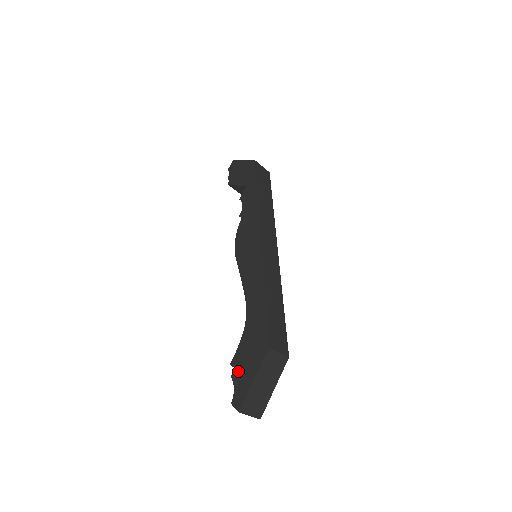
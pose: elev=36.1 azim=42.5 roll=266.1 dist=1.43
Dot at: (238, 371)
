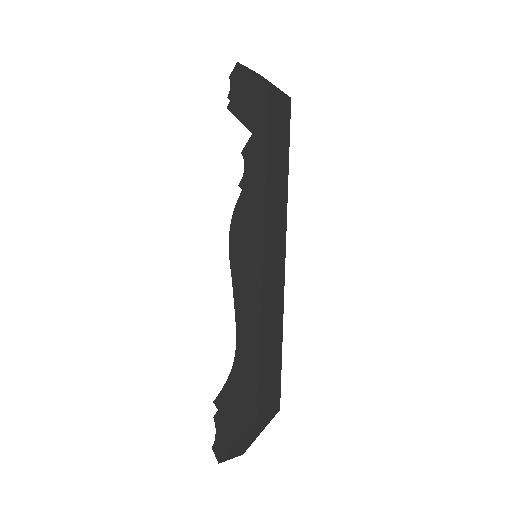
Dot at: (221, 417)
